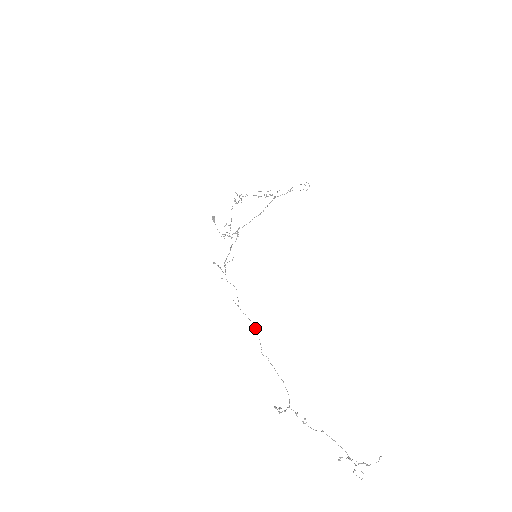
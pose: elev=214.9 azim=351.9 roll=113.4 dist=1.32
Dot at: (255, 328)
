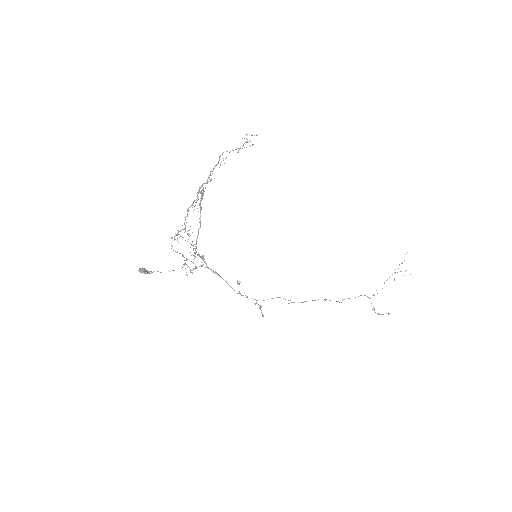
Dot at: occluded
